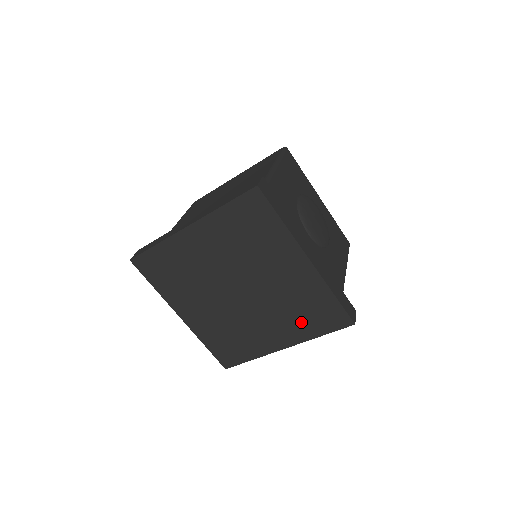
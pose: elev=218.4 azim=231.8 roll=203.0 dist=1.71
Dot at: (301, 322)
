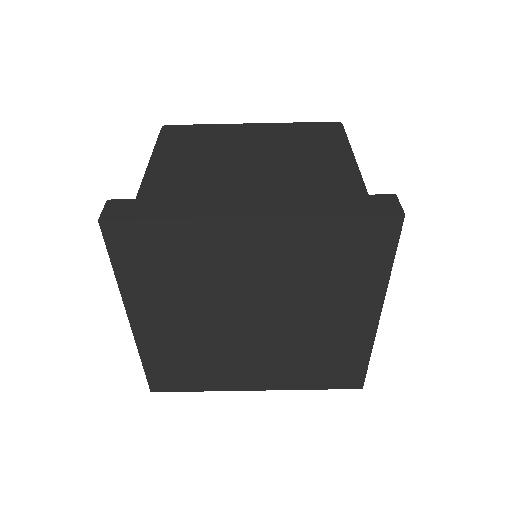
Dot at: (304, 372)
